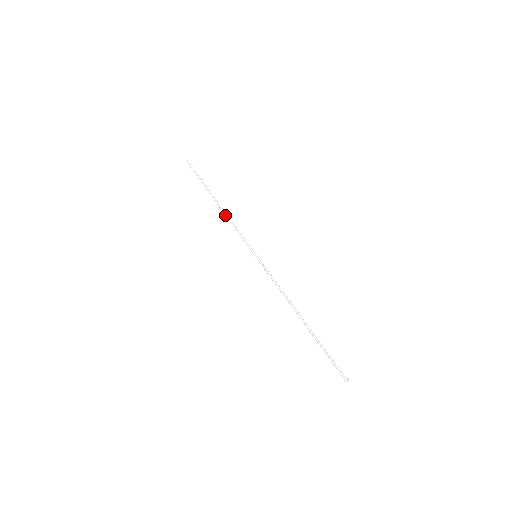
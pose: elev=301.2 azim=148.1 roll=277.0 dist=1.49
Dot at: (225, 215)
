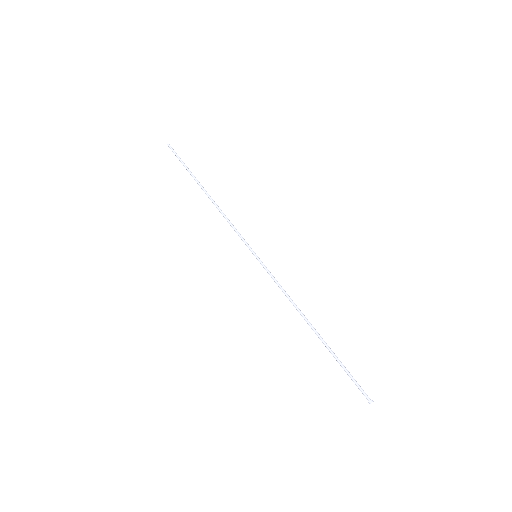
Dot at: occluded
